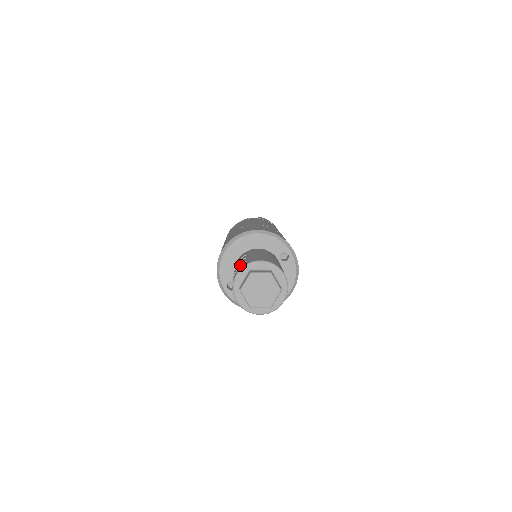
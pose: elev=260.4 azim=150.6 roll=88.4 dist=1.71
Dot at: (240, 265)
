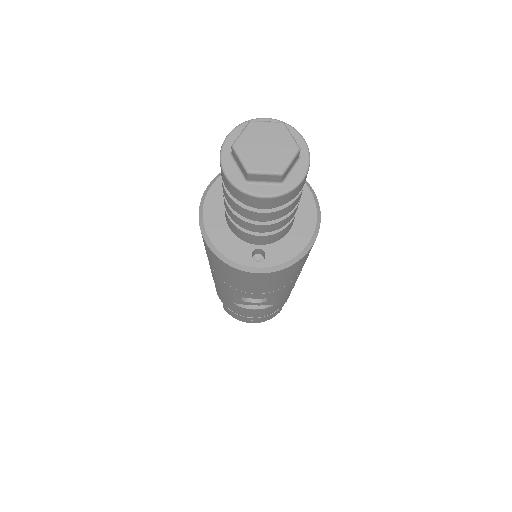
Dot at: (222, 184)
